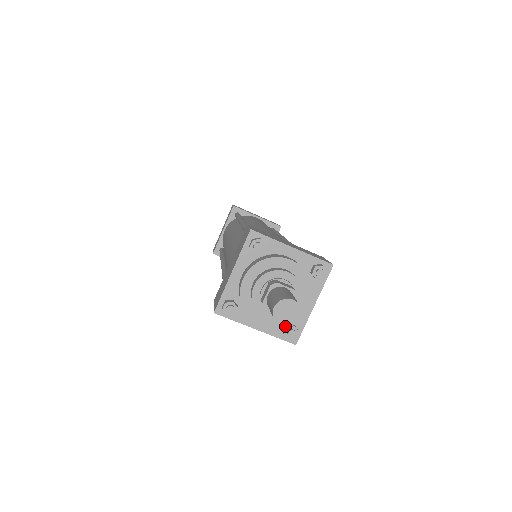
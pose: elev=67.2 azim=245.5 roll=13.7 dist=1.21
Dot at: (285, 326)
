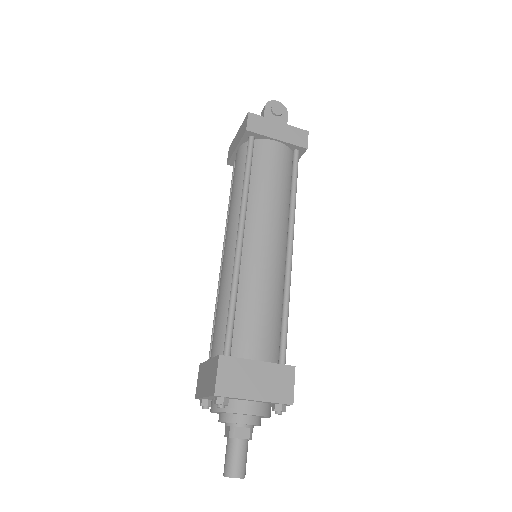
Dot at: occluded
